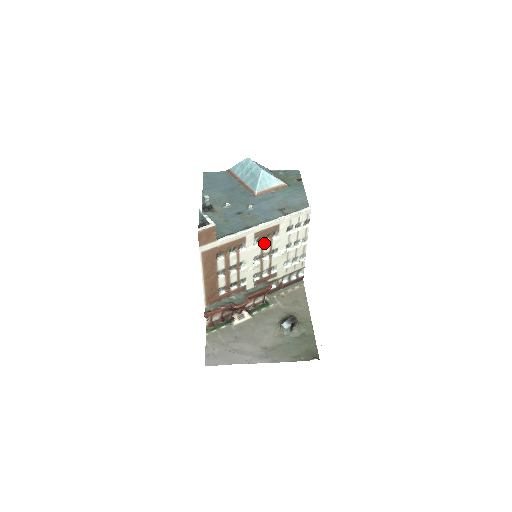
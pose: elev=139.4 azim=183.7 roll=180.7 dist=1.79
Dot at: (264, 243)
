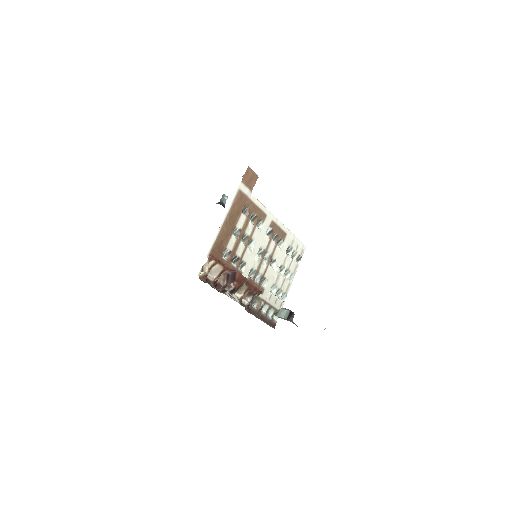
Dot at: (272, 240)
